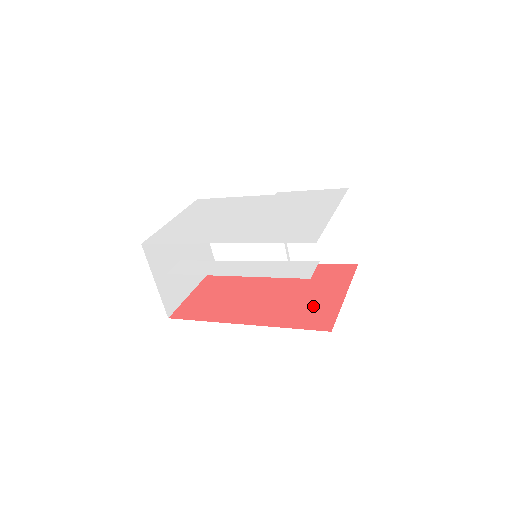
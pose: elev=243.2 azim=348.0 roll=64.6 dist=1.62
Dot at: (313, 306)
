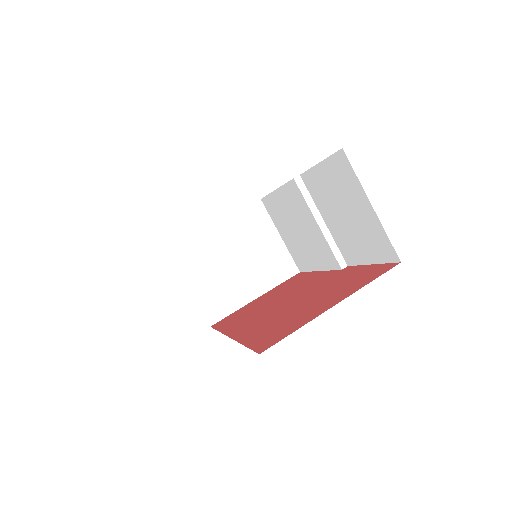
Dot at: (291, 320)
